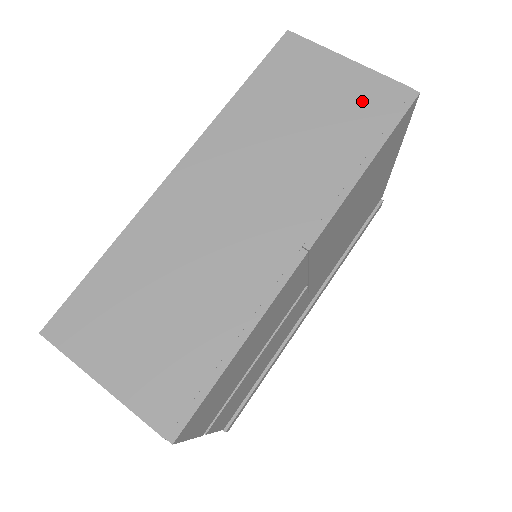
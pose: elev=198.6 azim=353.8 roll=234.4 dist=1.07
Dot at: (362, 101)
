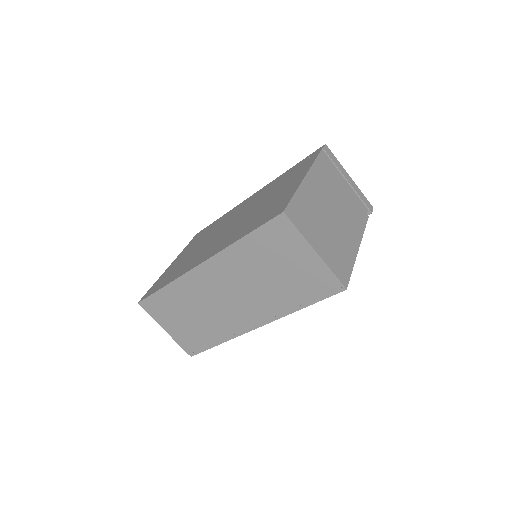
Dot at: (311, 279)
